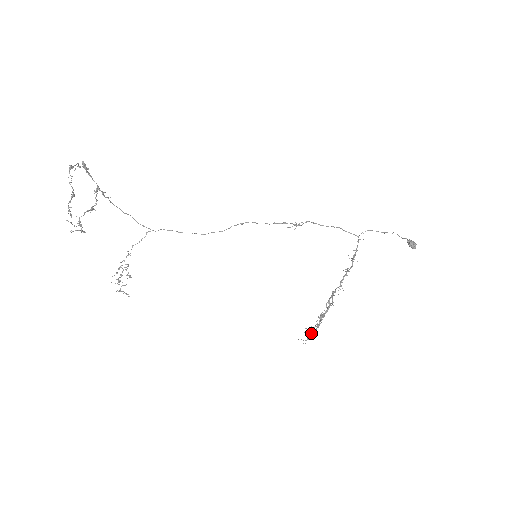
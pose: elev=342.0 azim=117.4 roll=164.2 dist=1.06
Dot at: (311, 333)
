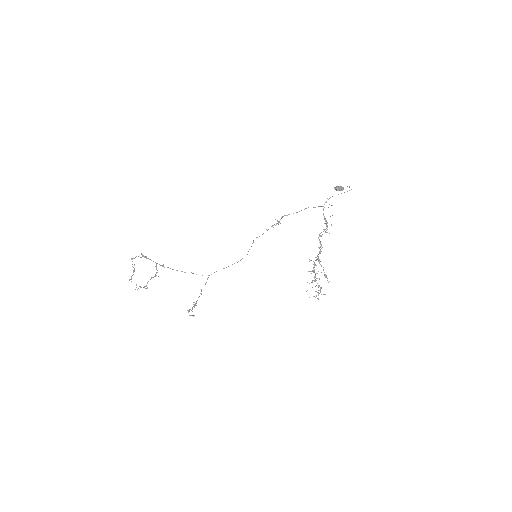
Dot at: (320, 289)
